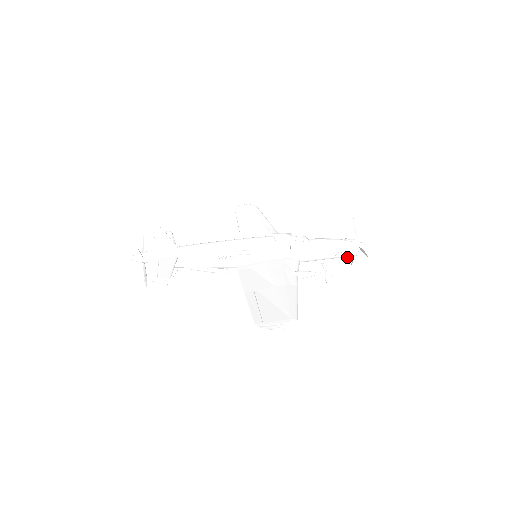
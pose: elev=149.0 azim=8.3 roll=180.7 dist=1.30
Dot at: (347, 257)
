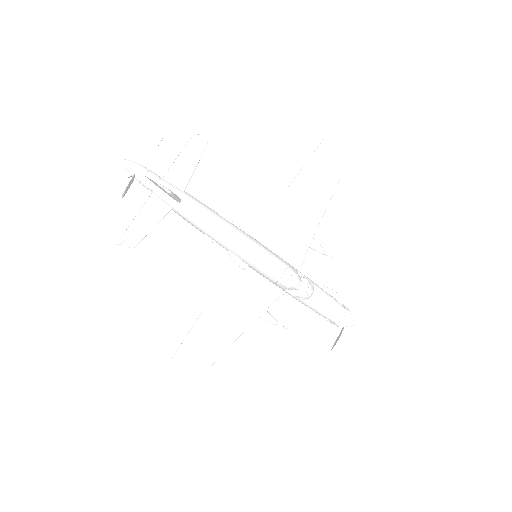
Dot at: occluded
